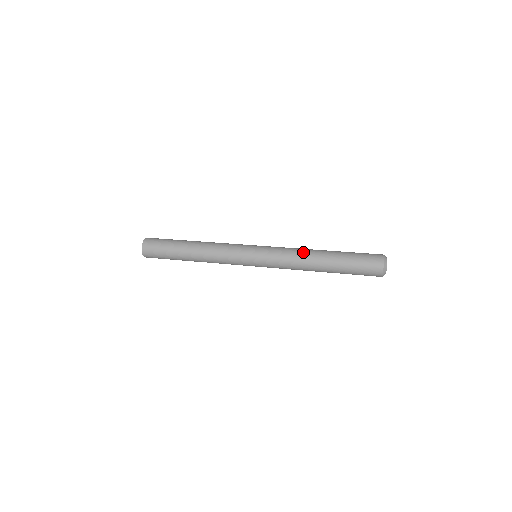
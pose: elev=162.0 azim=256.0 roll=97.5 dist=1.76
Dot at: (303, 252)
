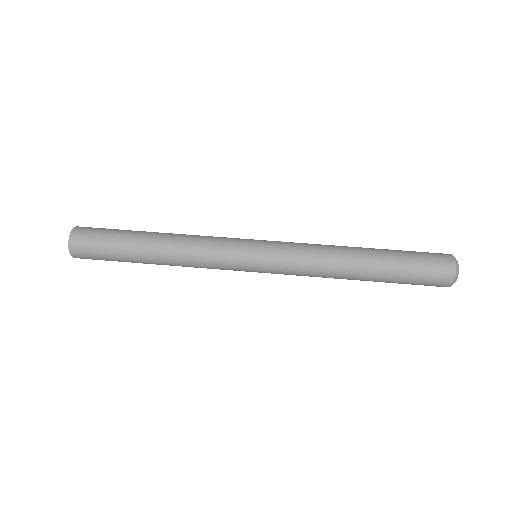
Dot at: (332, 249)
